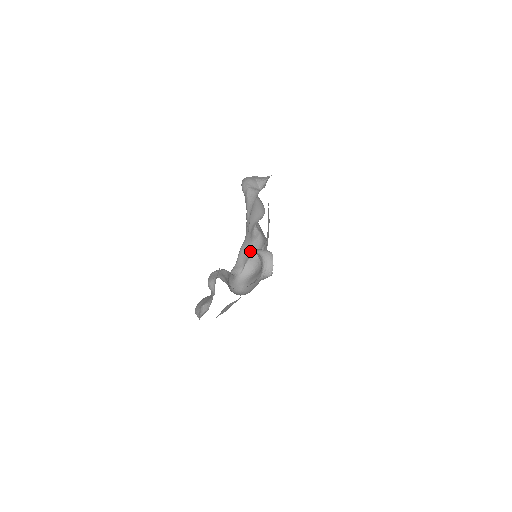
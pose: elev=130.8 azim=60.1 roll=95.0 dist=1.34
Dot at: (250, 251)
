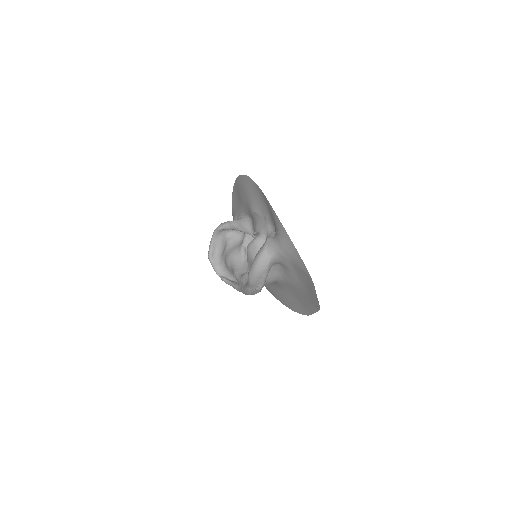
Dot at: occluded
